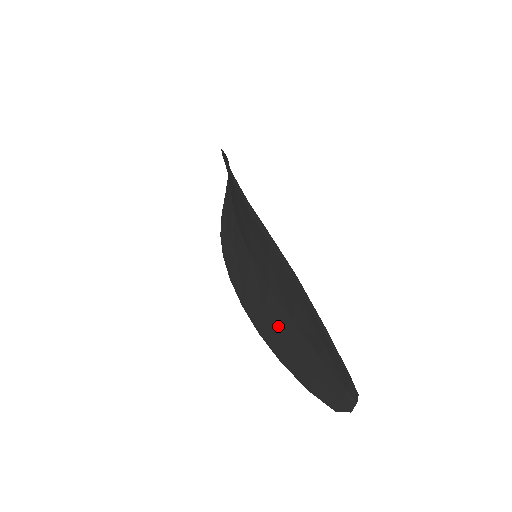
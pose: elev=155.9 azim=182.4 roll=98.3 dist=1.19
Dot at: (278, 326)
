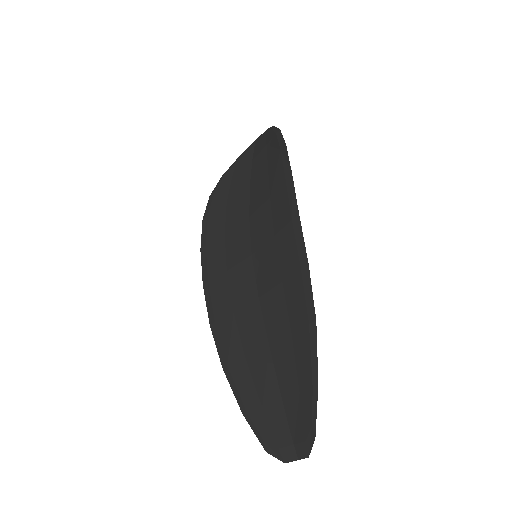
Dot at: (244, 337)
